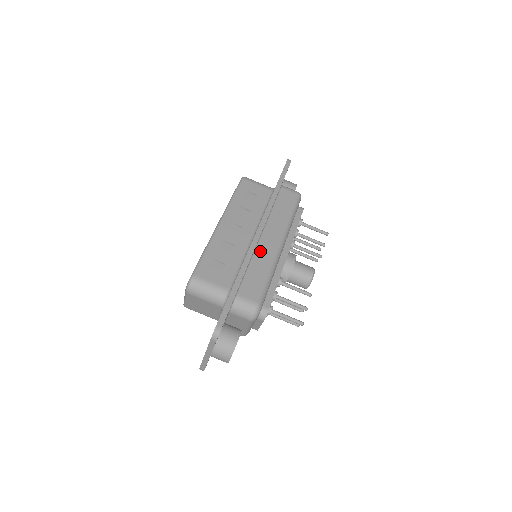
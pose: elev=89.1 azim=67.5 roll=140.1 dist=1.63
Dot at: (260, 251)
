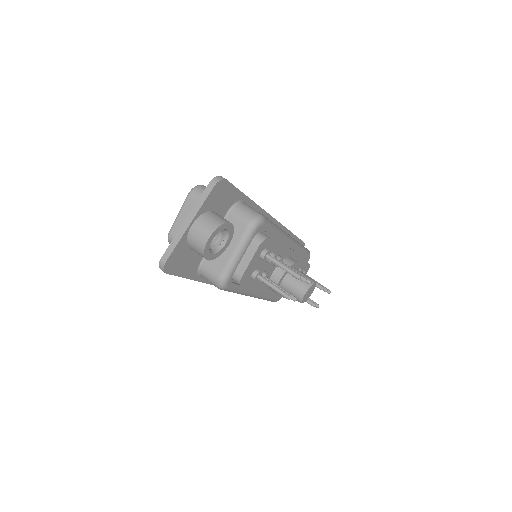
Dot at: occluded
